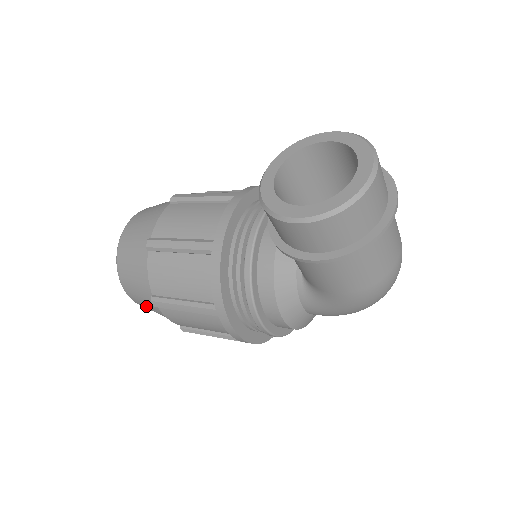
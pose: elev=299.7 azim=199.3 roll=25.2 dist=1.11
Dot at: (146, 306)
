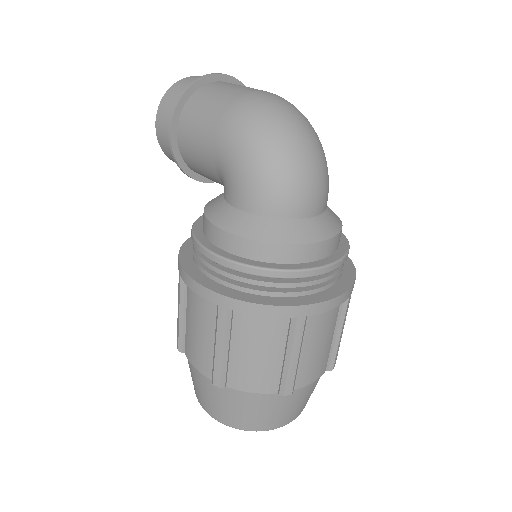
Dot at: (200, 392)
